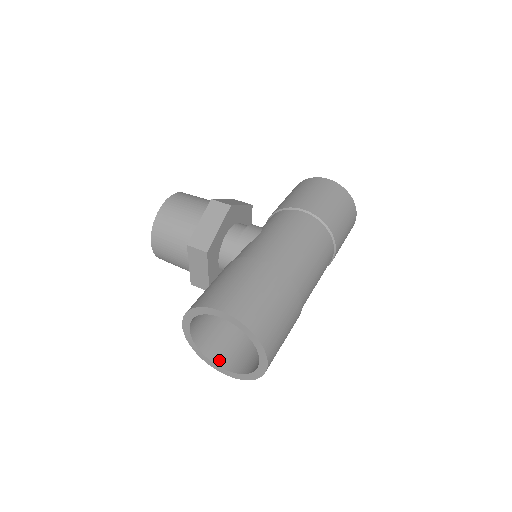
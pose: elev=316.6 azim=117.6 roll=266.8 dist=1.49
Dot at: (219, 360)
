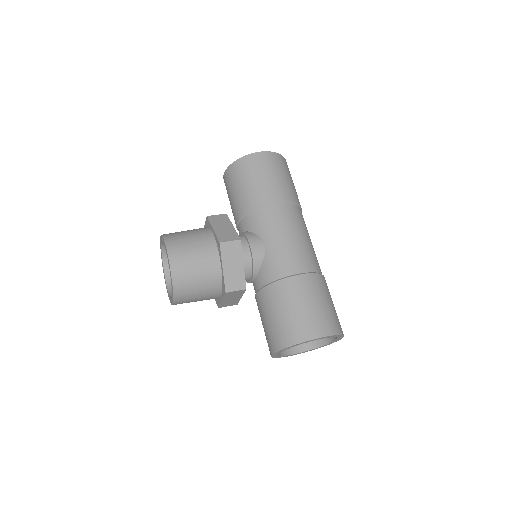
Dot at: (290, 350)
